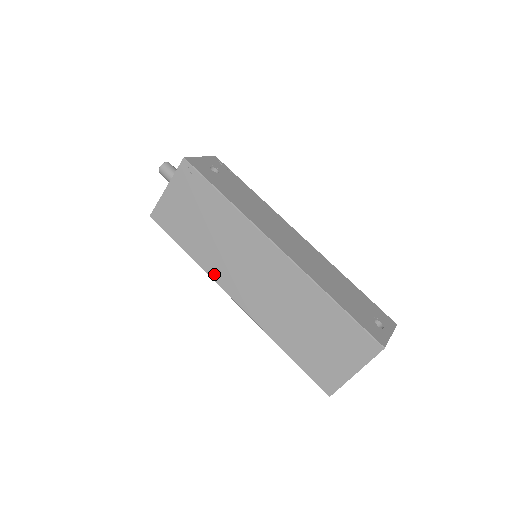
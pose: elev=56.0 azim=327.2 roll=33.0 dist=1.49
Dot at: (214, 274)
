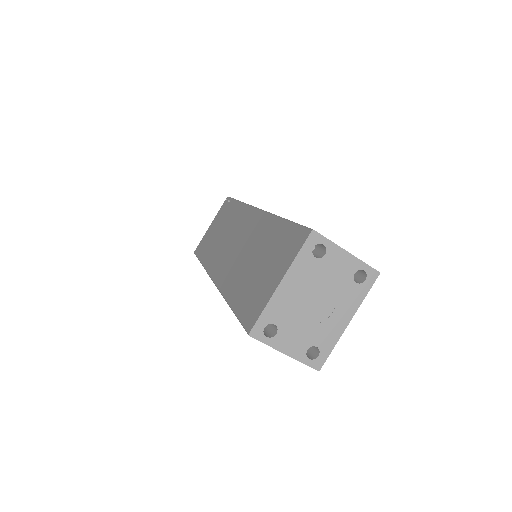
Dot at: (210, 267)
